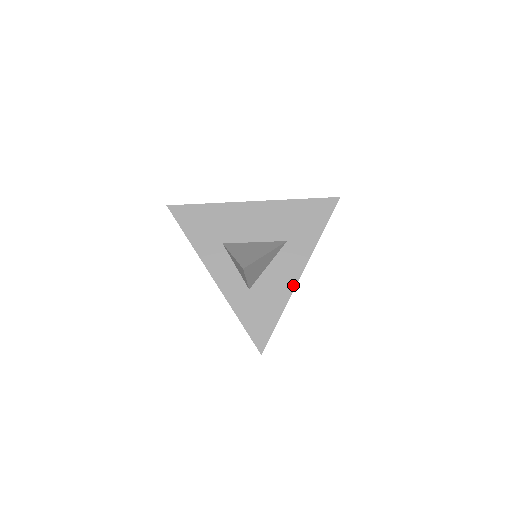
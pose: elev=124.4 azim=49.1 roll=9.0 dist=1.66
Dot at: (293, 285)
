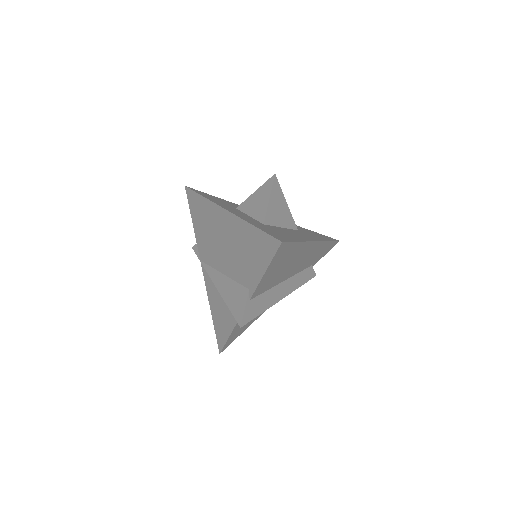
Dot at: (309, 240)
